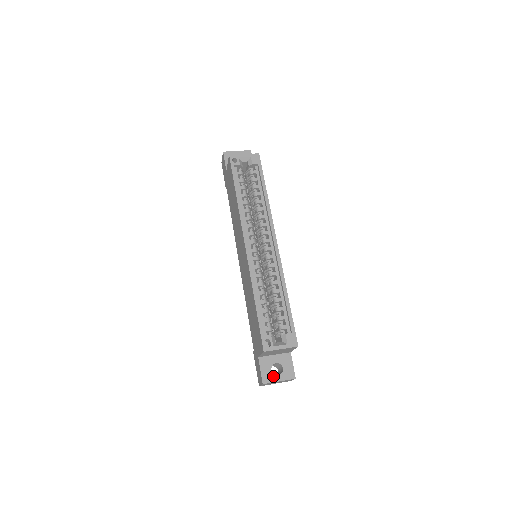
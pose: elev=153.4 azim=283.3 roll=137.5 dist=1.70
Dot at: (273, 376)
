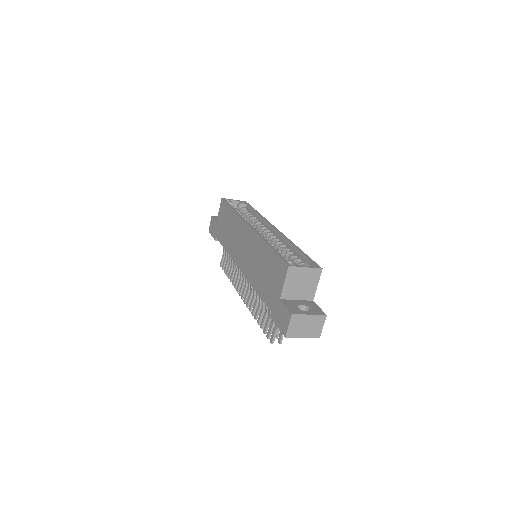
Dot at: (301, 311)
